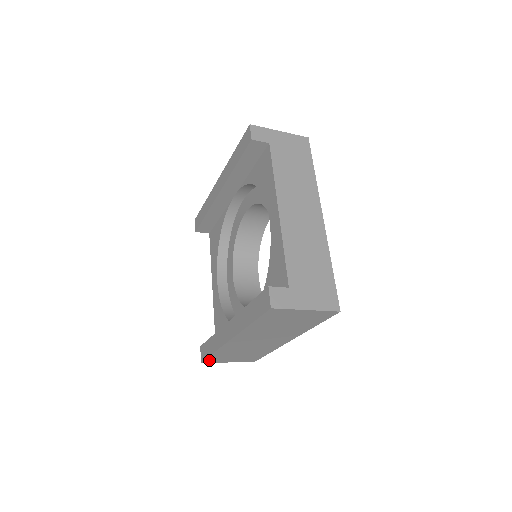
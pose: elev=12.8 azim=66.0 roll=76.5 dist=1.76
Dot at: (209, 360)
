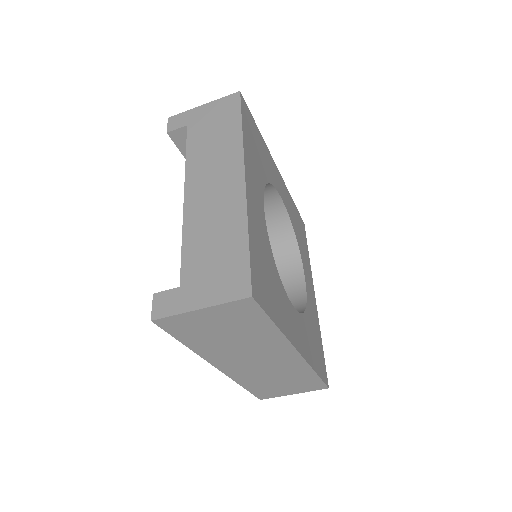
Dot at: (263, 395)
